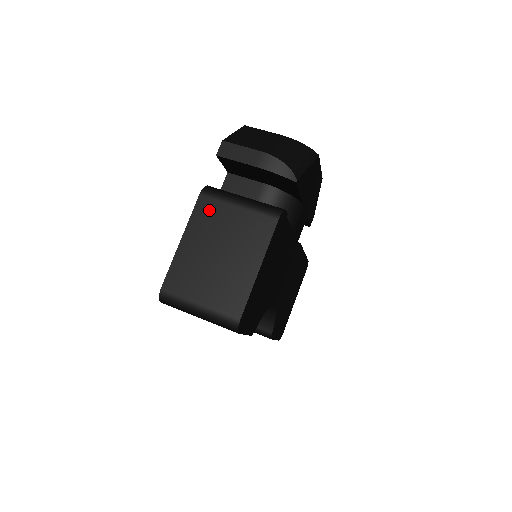
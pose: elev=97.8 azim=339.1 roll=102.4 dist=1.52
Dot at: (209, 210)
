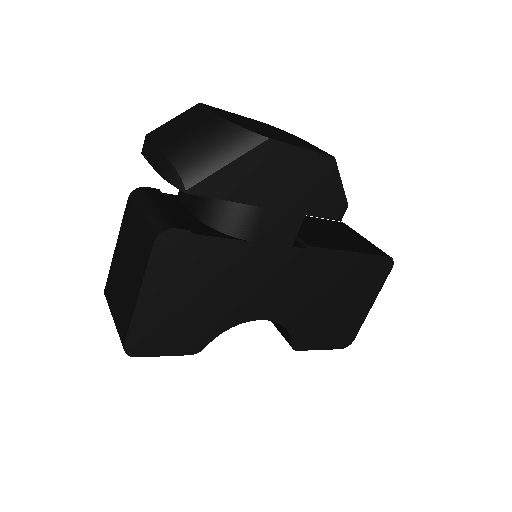
Dot at: (129, 218)
